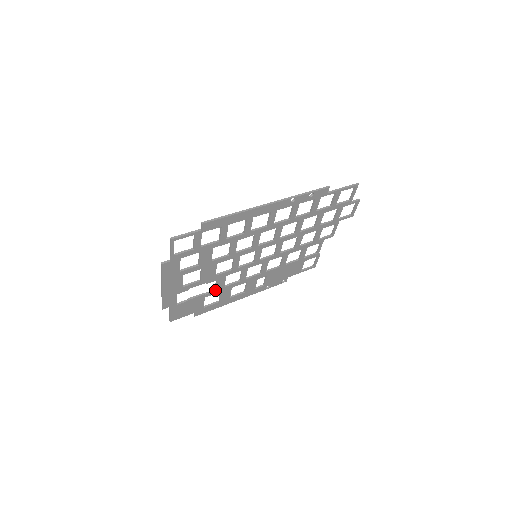
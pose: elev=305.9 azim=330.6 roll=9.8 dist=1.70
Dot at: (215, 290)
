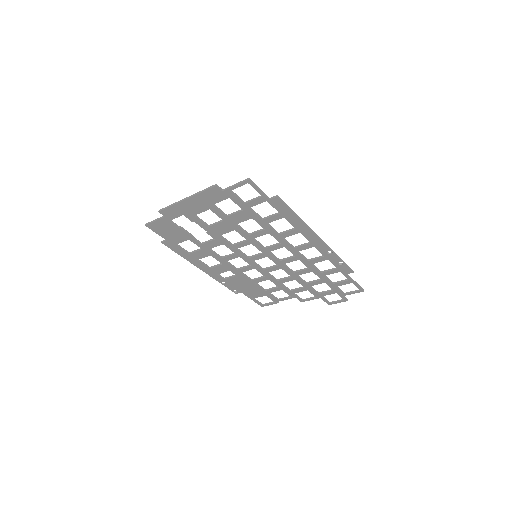
Dot at: (202, 243)
